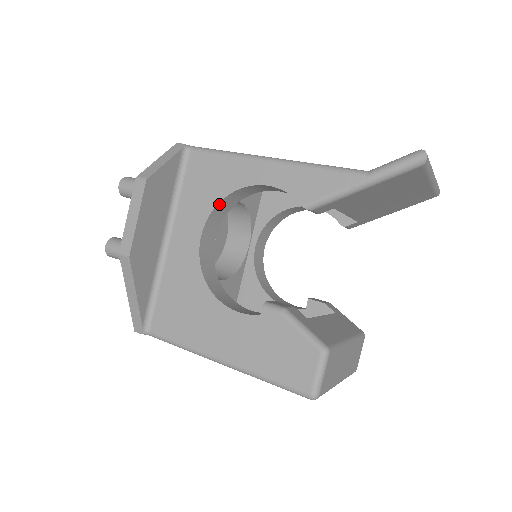
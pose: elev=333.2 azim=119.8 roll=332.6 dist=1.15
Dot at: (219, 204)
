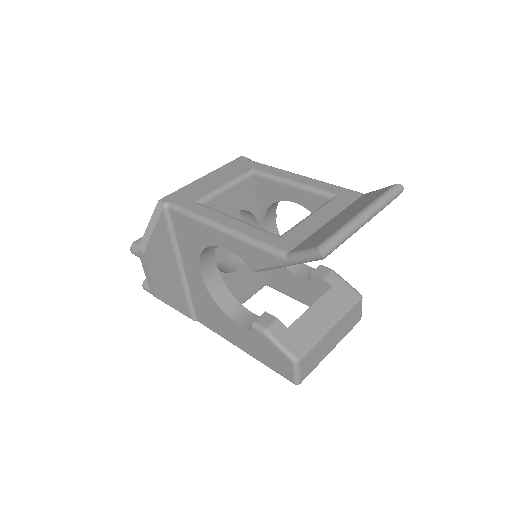
Dot at: (203, 252)
